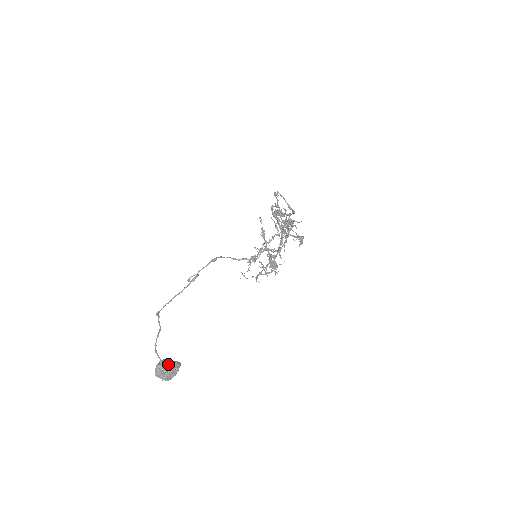
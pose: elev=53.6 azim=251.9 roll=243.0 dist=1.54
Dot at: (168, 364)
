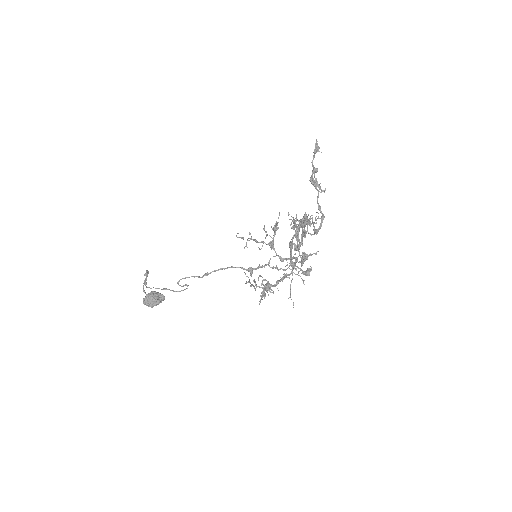
Dot at: (154, 305)
